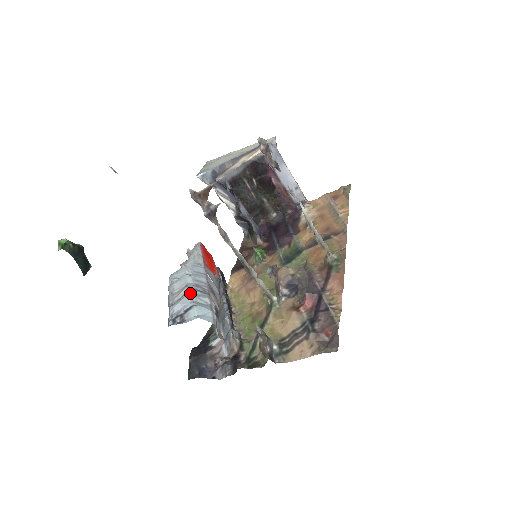
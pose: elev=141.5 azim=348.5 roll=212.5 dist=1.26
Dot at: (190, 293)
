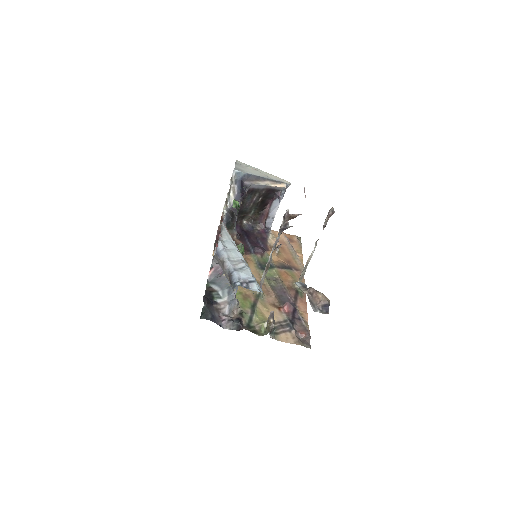
Dot at: (250, 269)
